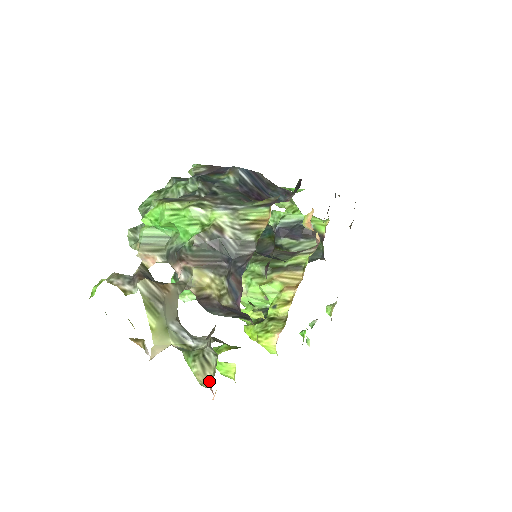
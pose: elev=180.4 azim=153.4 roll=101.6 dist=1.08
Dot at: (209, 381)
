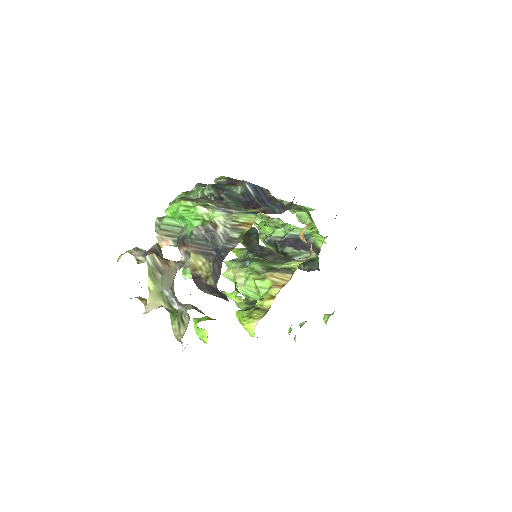
Dot at: (181, 336)
